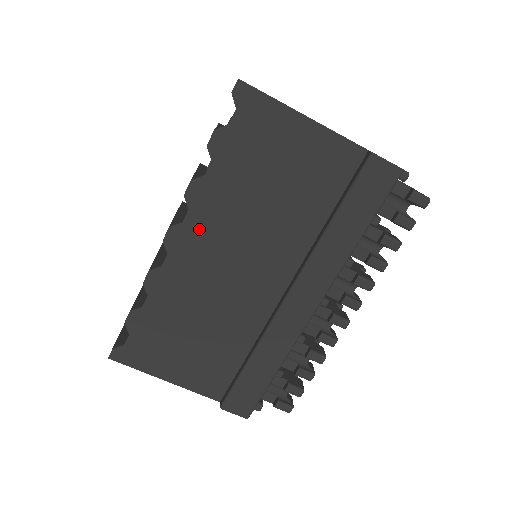
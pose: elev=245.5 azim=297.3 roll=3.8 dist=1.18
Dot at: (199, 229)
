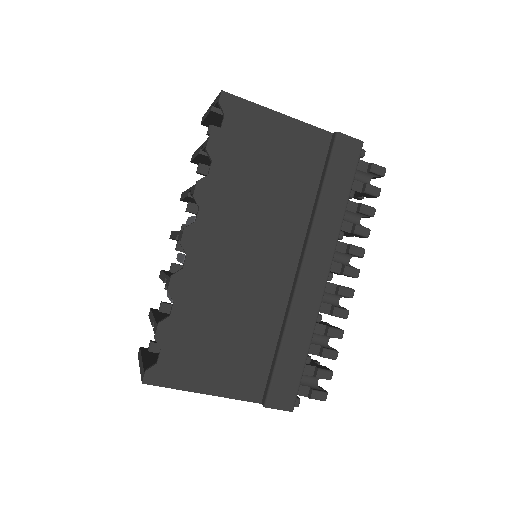
Dot at: (211, 225)
